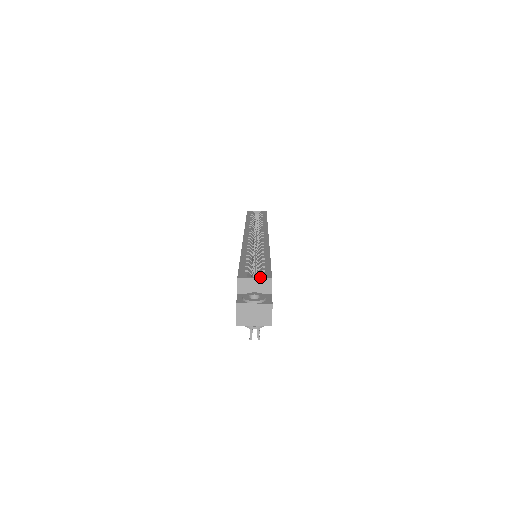
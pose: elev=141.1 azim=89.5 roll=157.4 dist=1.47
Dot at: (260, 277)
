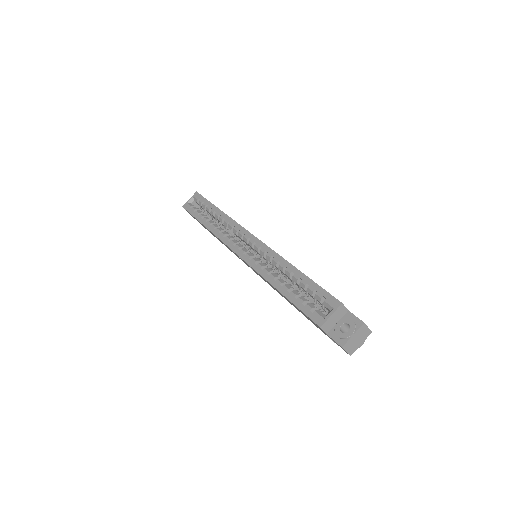
Dot at: (333, 310)
